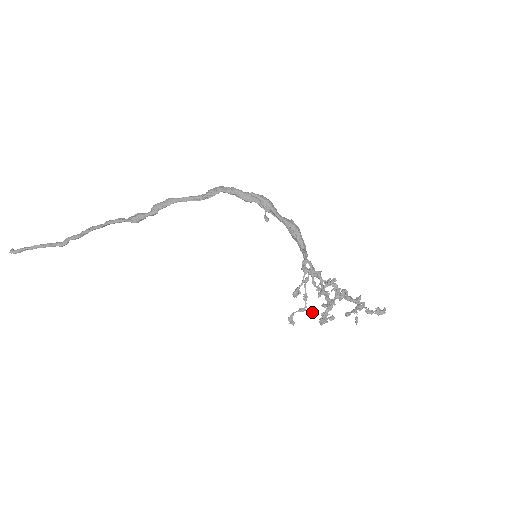
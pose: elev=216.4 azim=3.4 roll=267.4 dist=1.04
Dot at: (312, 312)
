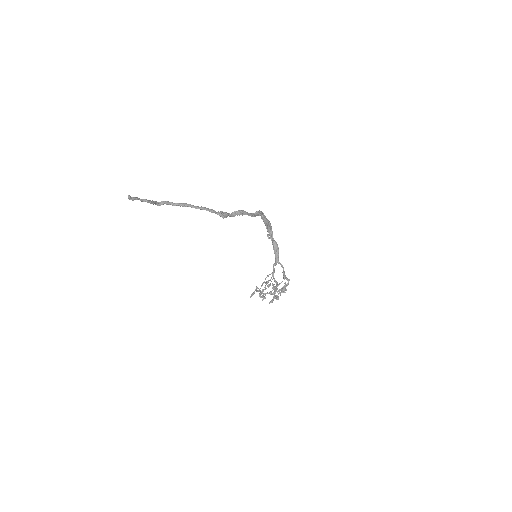
Dot at: occluded
